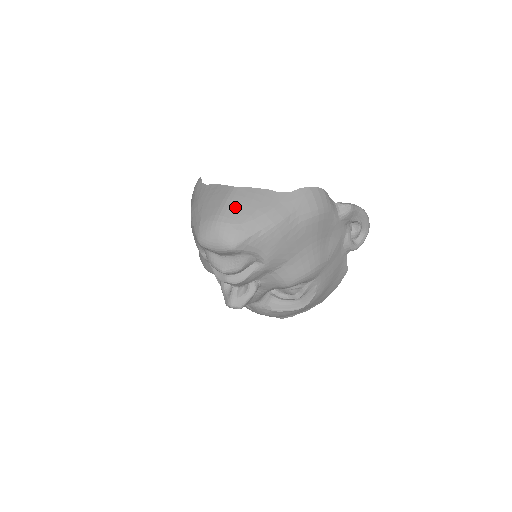
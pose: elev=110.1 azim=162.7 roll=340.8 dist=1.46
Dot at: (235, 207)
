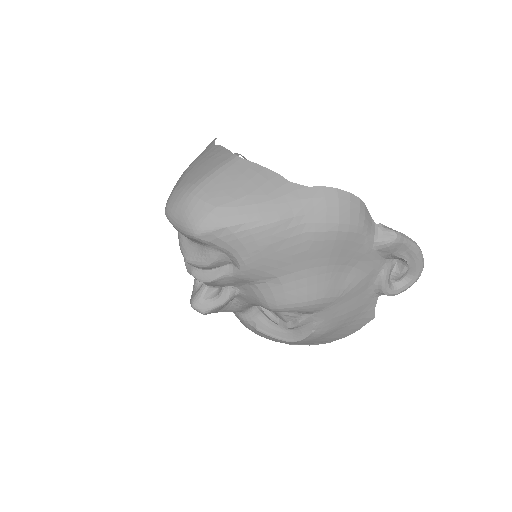
Dot at: (222, 182)
